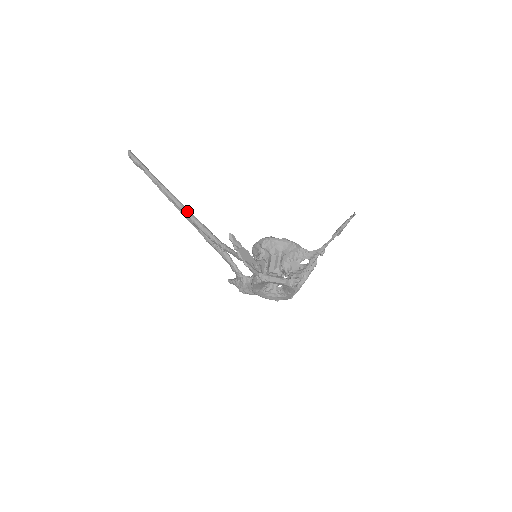
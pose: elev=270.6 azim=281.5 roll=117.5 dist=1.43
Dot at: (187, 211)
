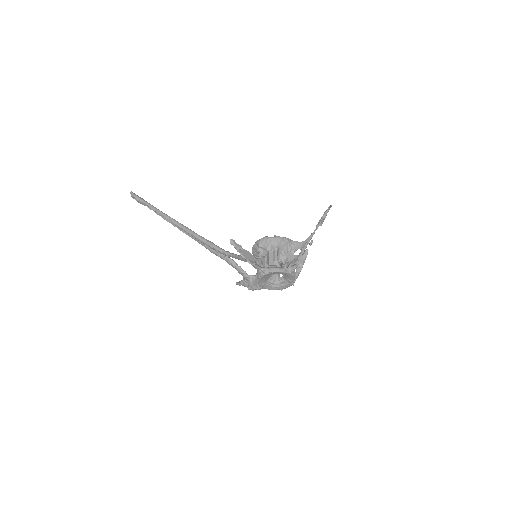
Dot at: (191, 231)
